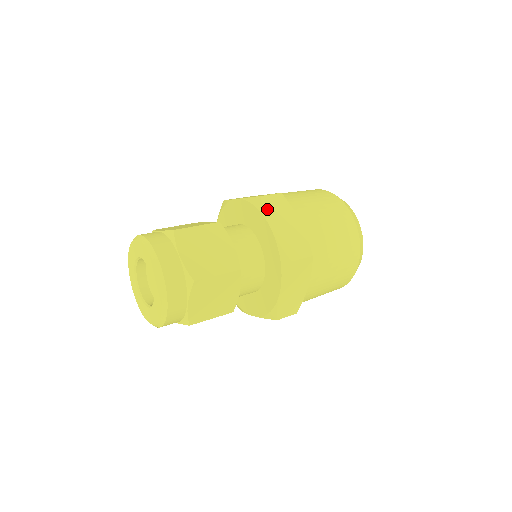
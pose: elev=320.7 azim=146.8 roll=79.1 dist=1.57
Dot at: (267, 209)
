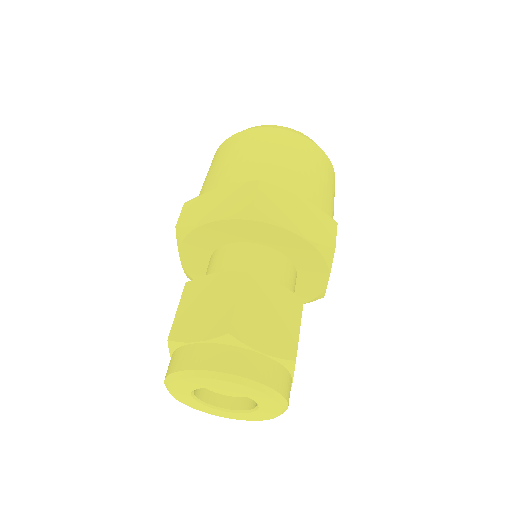
Dot at: (272, 215)
